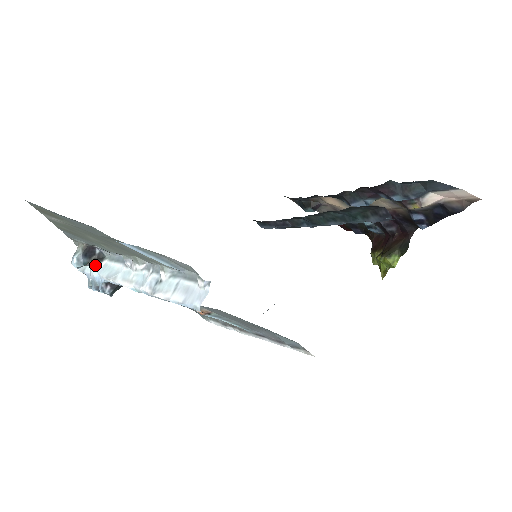
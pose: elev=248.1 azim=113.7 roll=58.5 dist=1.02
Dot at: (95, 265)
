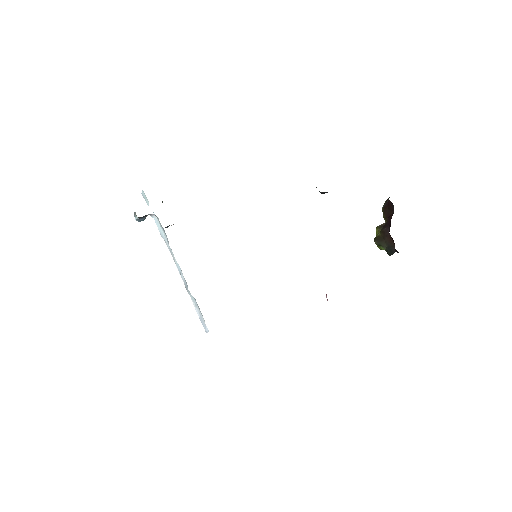
Dot at: (151, 215)
